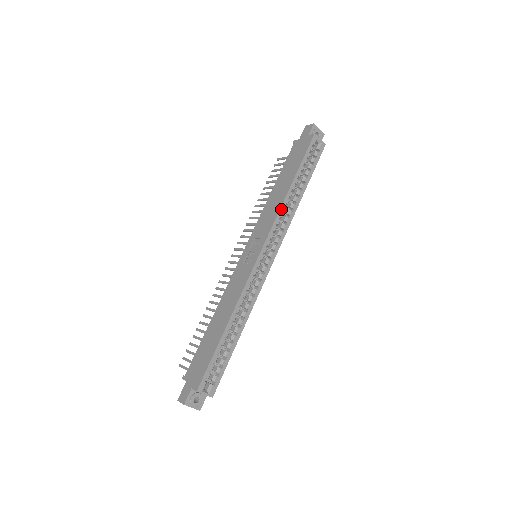
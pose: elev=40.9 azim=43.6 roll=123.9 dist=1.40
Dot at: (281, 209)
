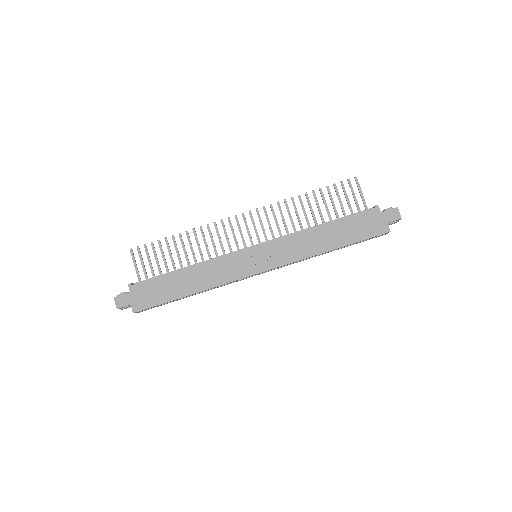
Dot at: (306, 258)
